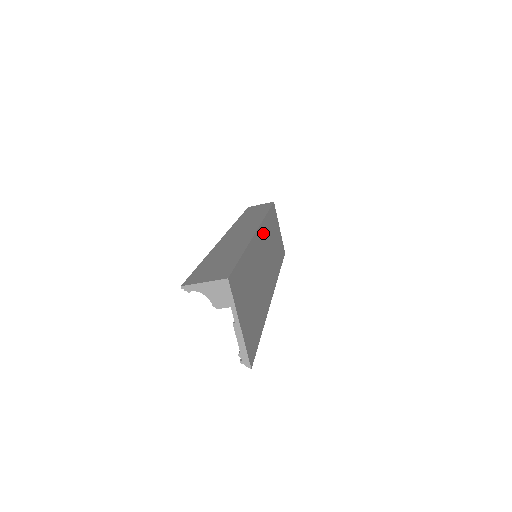
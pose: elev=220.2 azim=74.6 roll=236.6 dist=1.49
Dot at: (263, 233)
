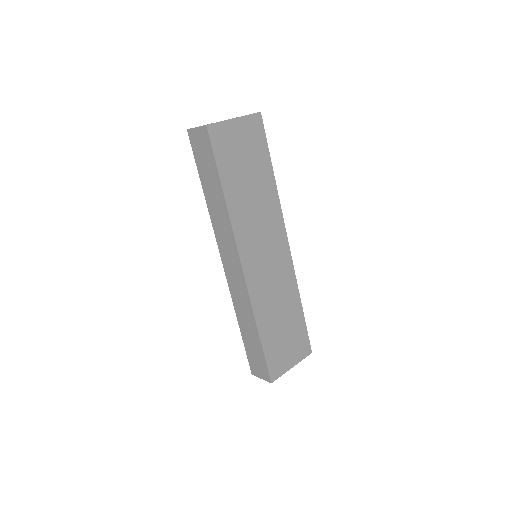
Dot at: (244, 244)
